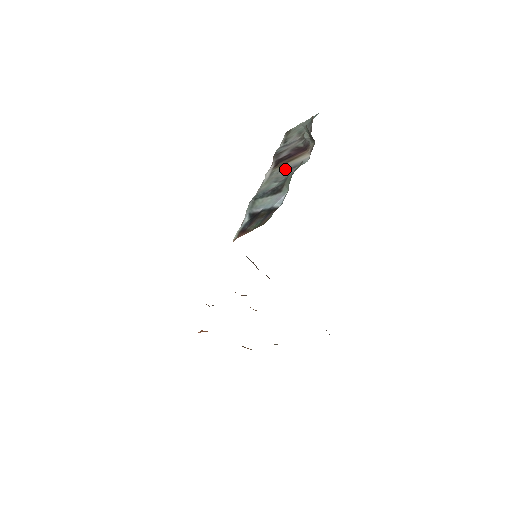
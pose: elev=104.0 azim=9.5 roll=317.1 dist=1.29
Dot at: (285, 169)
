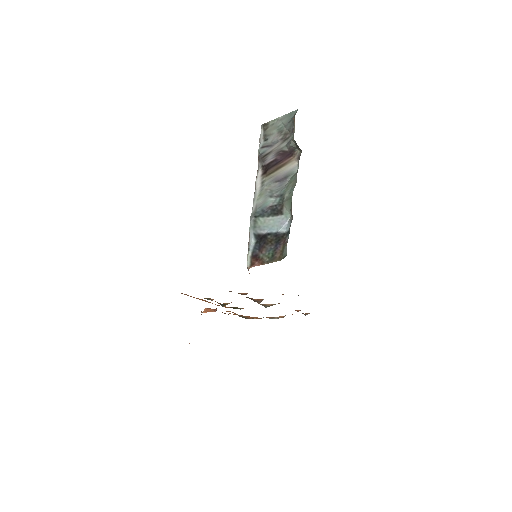
Dot at: (276, 179)
